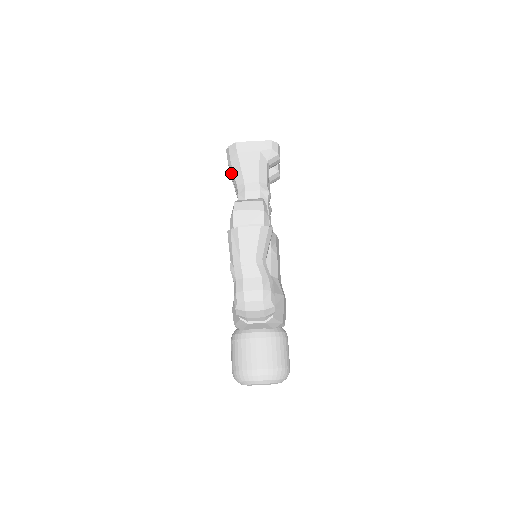
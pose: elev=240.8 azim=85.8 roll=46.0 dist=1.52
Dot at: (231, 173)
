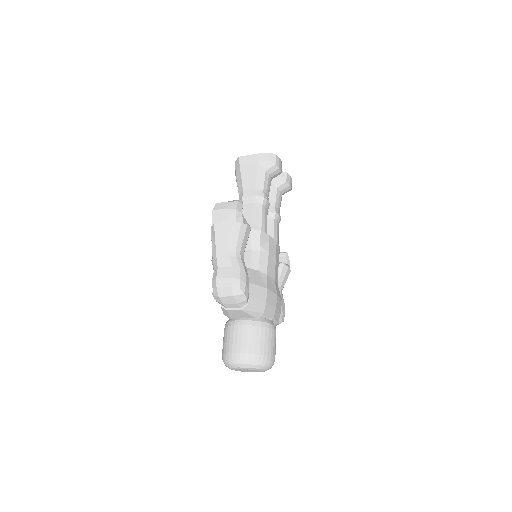
Dot at: occluded
